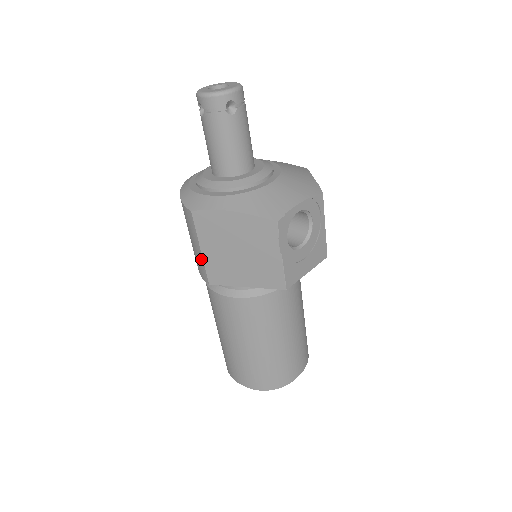
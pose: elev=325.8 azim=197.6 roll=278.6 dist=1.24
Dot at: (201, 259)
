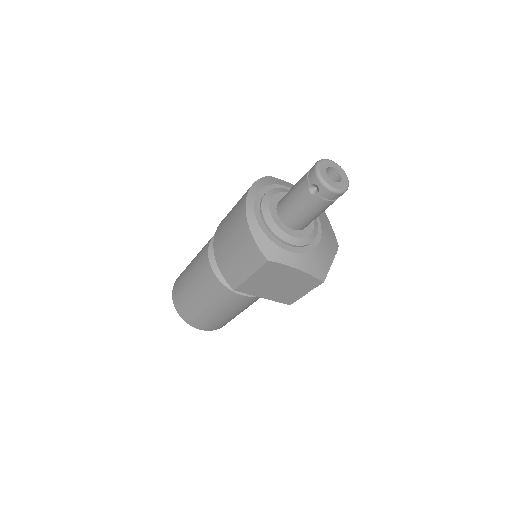
Dot at: (243, 279)
